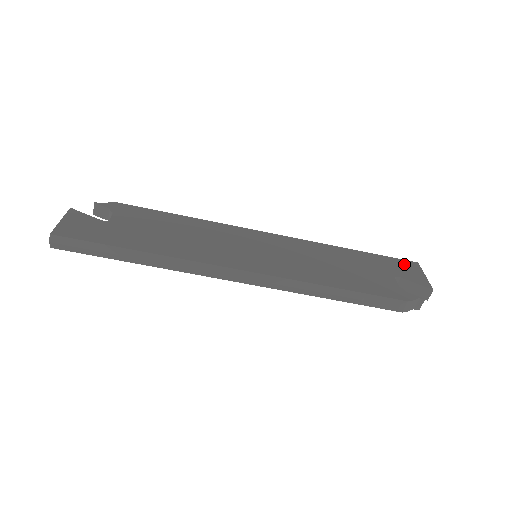
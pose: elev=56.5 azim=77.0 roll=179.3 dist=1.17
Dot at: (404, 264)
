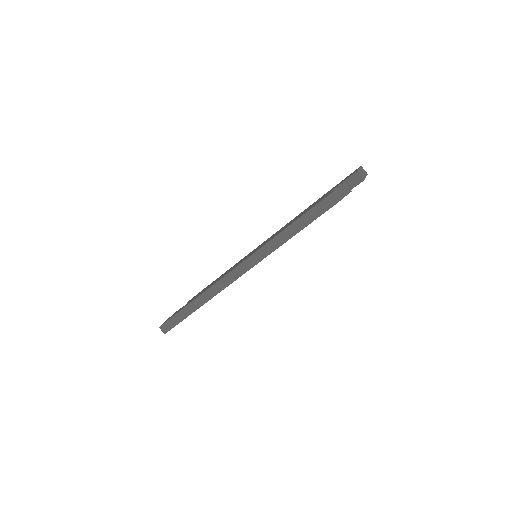
Dot at: occluded
